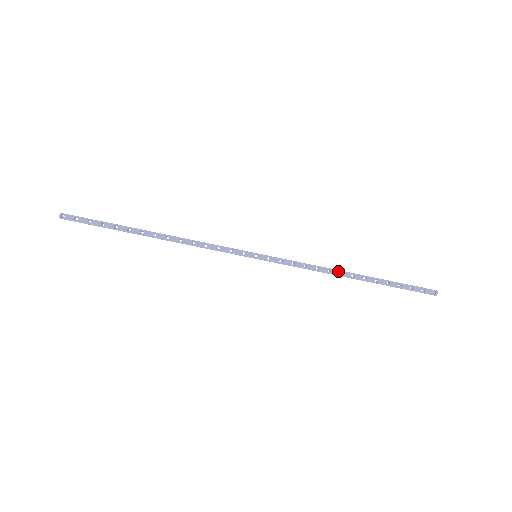
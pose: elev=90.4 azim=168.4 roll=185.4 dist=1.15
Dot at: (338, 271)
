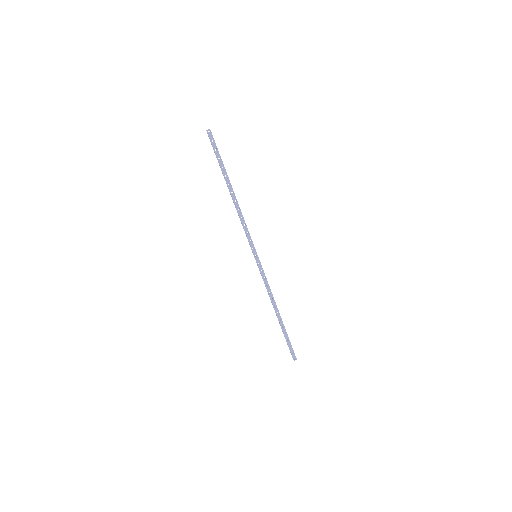
Dot at: occluded
